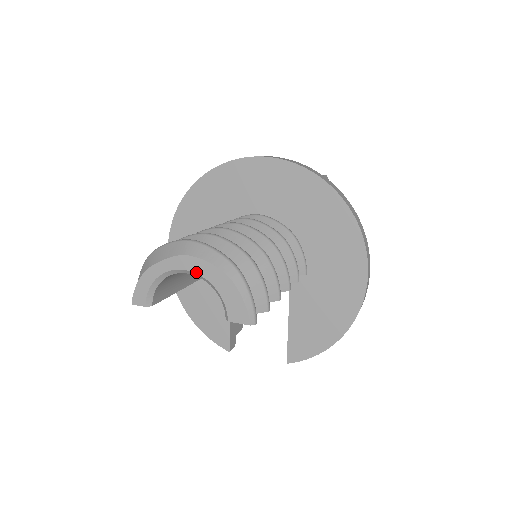
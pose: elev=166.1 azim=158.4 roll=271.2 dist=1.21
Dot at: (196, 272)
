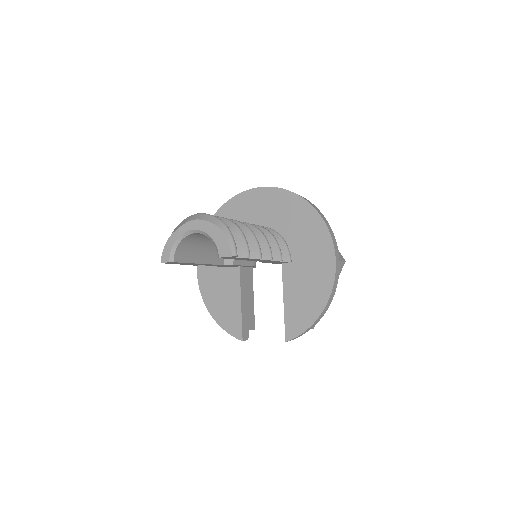
Dot at: (199, 229)
